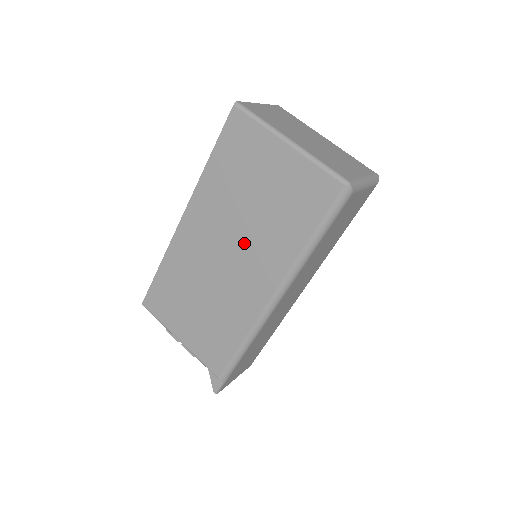
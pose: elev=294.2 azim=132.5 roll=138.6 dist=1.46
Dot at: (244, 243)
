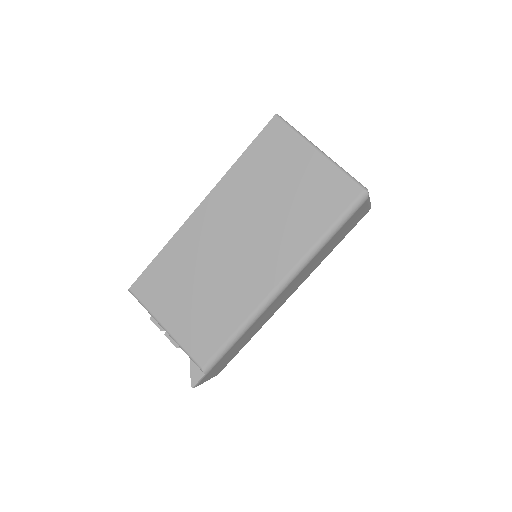
Dot at: (260, 233)
